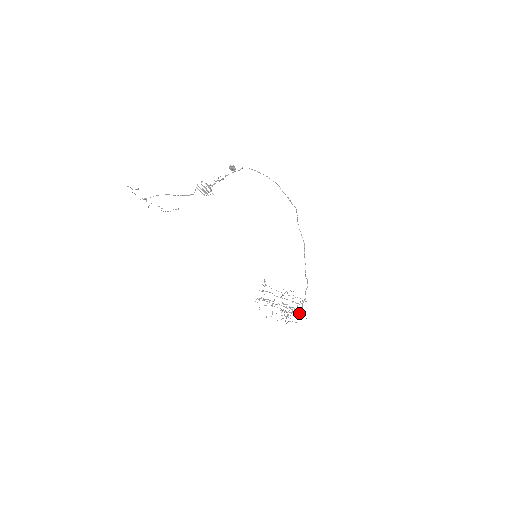
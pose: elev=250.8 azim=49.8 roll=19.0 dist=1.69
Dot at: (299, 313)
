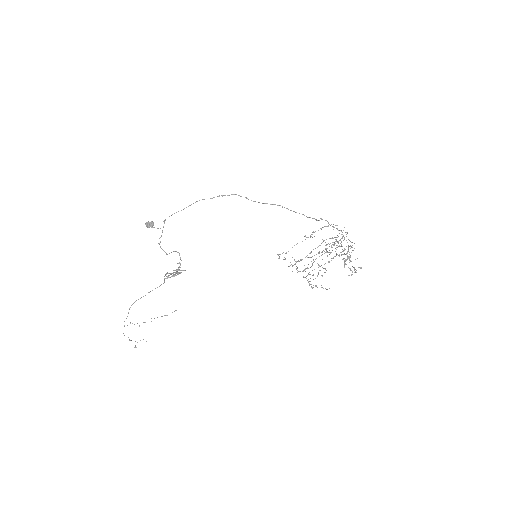
Dot at: occluded
